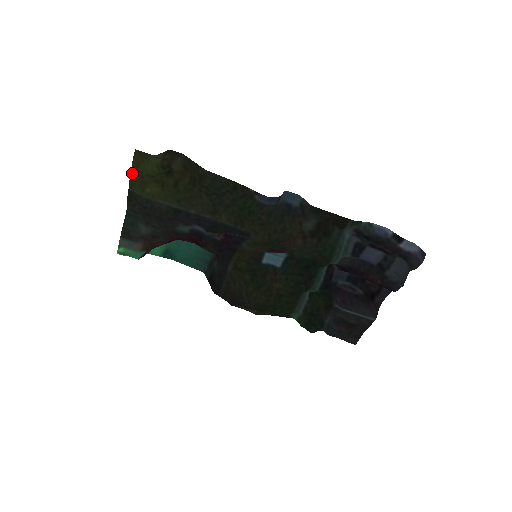
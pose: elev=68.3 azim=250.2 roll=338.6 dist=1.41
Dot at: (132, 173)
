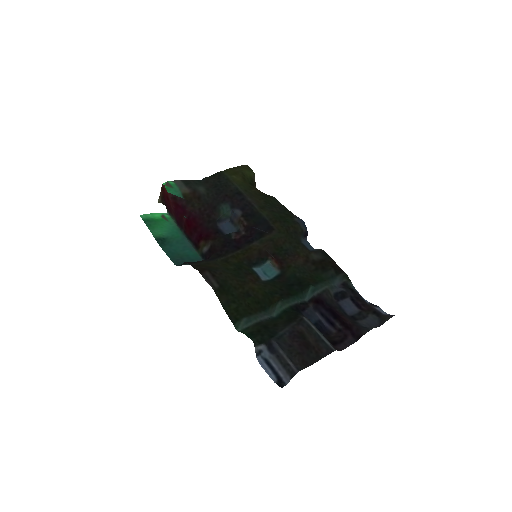
Dot at: (234, 168)
